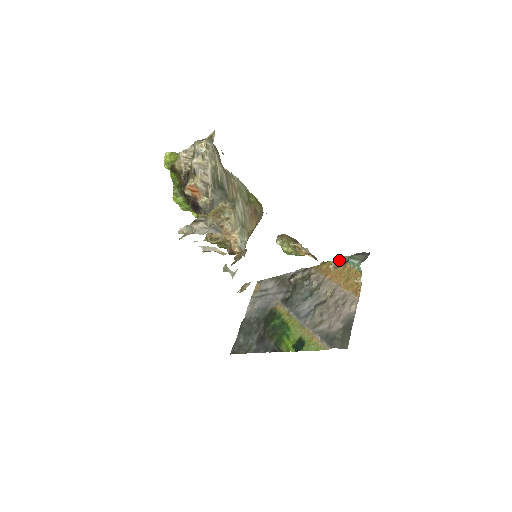
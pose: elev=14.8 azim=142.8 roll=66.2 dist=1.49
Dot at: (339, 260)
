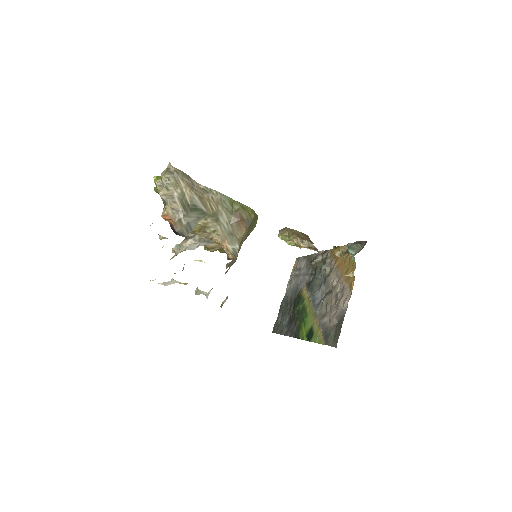
Dot at: (344, 247)
